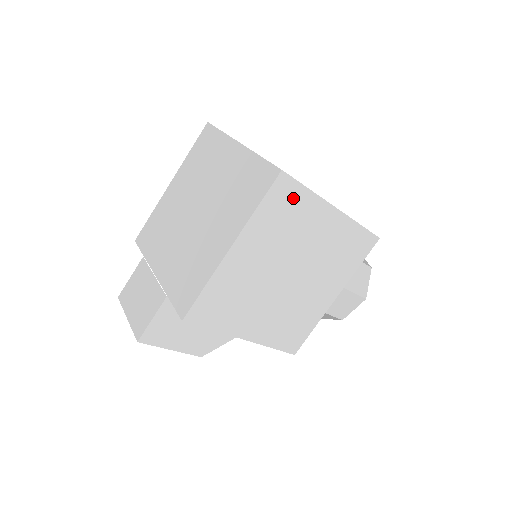
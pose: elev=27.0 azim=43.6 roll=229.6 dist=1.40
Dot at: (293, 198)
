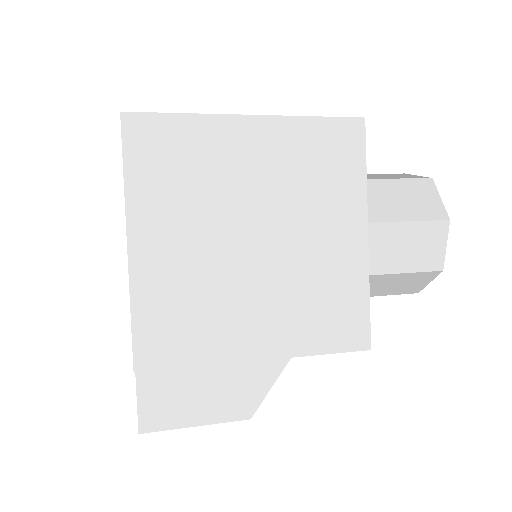
Dot at: (168, 137)
